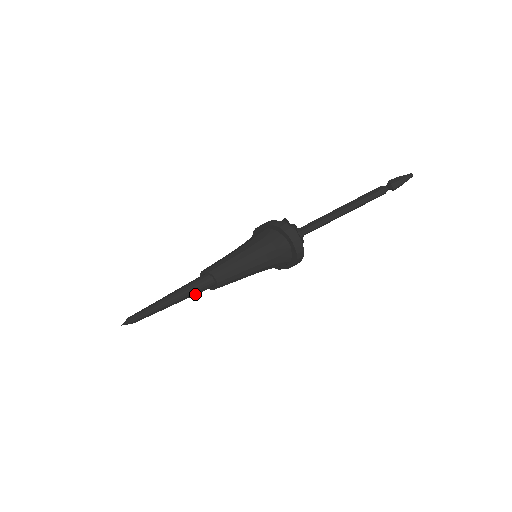
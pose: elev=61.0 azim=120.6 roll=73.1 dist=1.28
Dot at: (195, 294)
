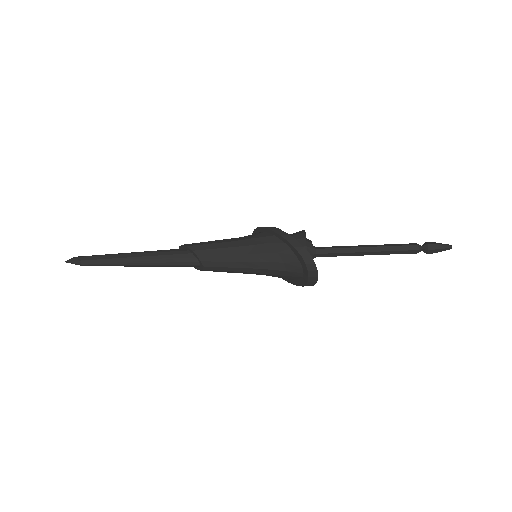
Dot at: (170, 265)
